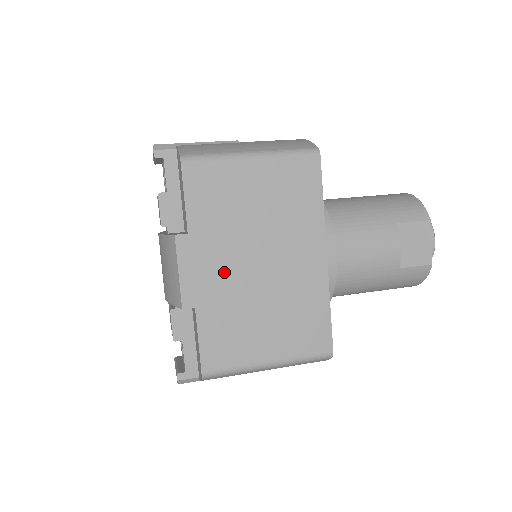
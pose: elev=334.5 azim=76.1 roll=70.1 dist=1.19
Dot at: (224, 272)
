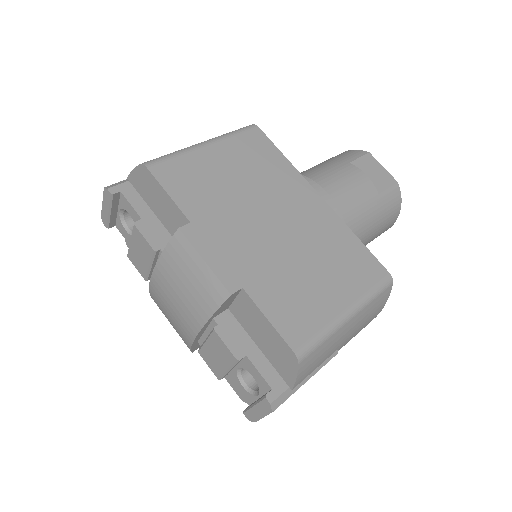
Dot at: (247, 243)
